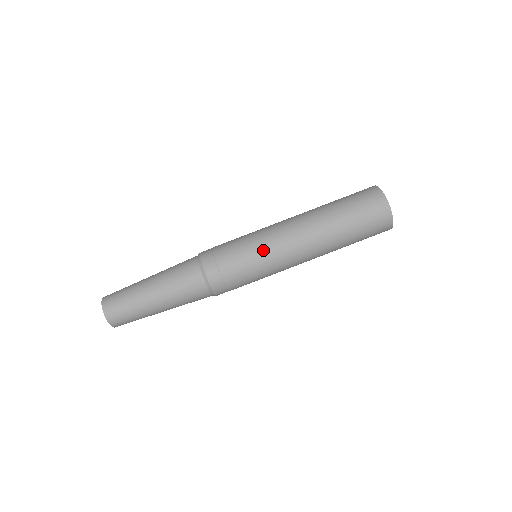
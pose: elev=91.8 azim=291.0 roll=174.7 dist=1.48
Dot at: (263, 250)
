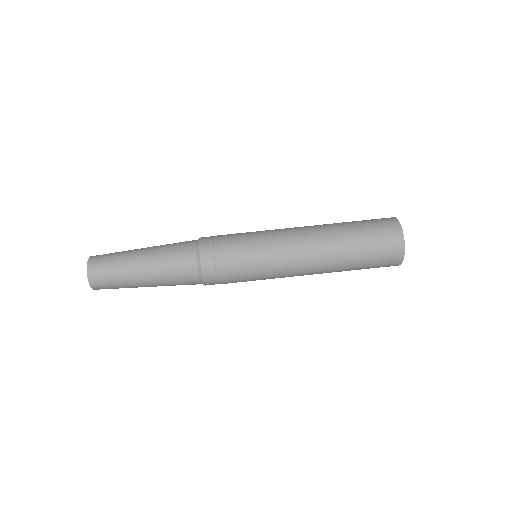
Dot at: (266, 263)
